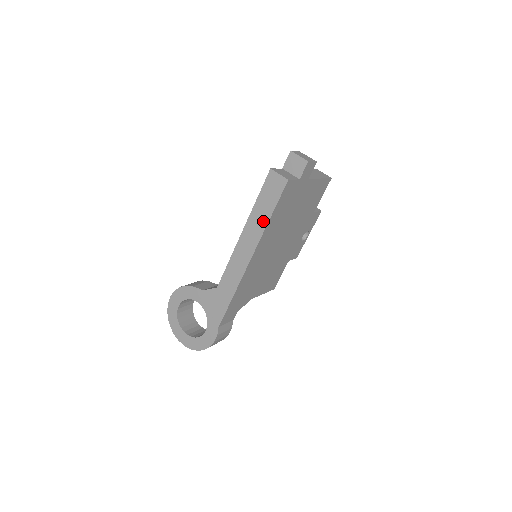
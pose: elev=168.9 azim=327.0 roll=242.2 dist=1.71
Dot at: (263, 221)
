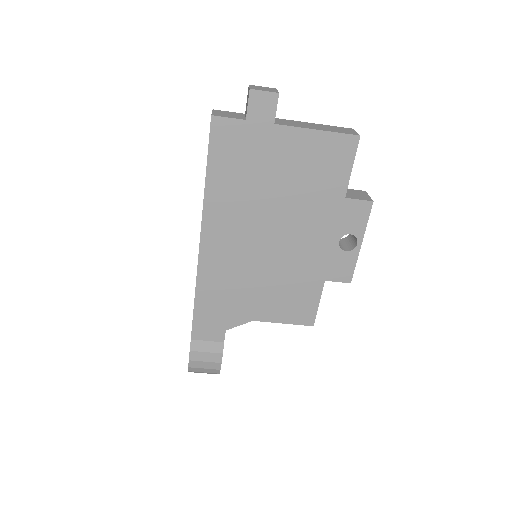
Dot at: (205, 184)
